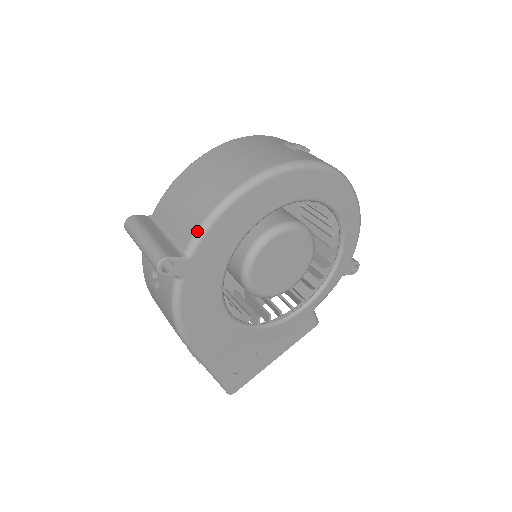
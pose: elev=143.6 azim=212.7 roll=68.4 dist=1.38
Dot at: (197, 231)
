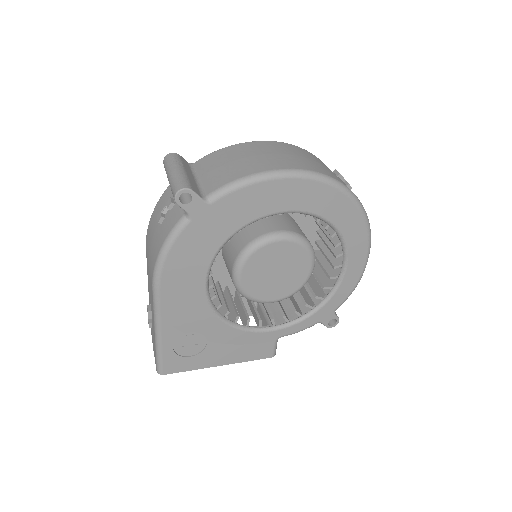
Dot at: (227, 184)
